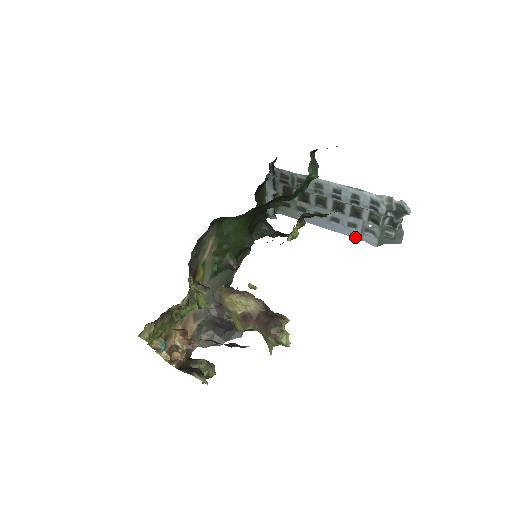
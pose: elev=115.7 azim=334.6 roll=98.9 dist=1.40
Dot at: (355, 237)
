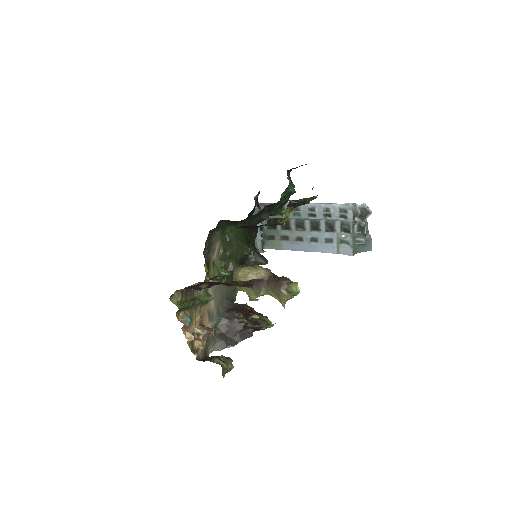
Dot at: (333, 252)
